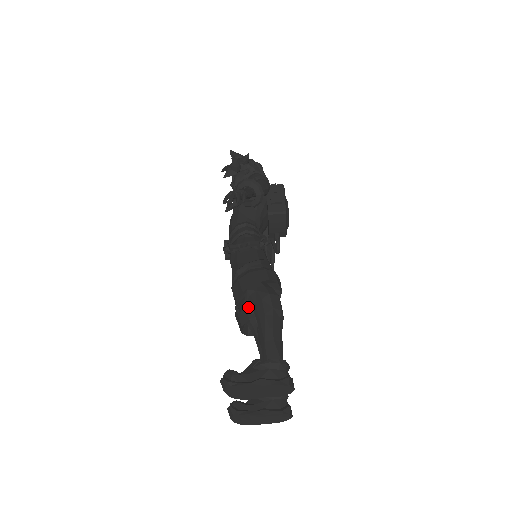
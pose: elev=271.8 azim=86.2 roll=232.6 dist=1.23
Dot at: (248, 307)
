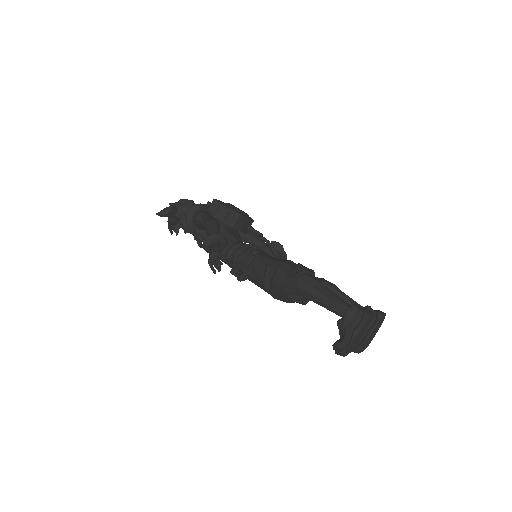
Dot at: occluded
